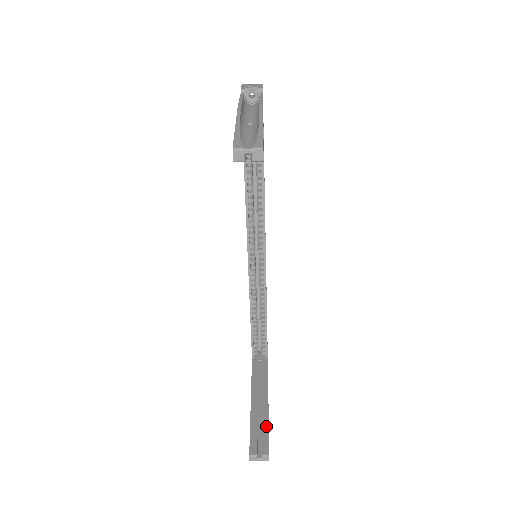
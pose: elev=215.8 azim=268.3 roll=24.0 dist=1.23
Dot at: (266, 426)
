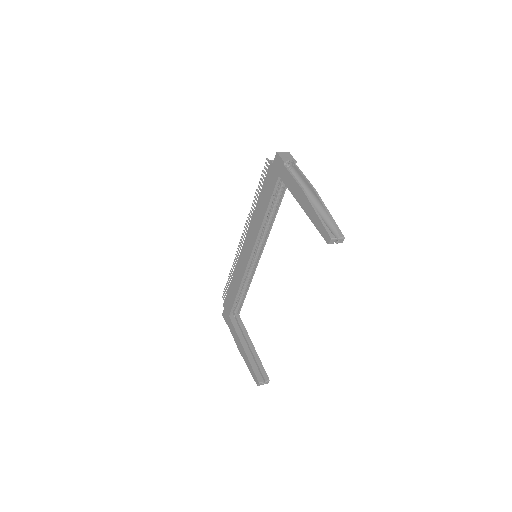
Dot at: (260, 363)
